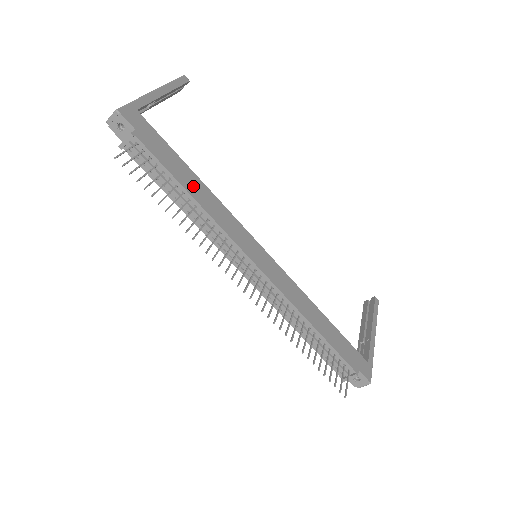
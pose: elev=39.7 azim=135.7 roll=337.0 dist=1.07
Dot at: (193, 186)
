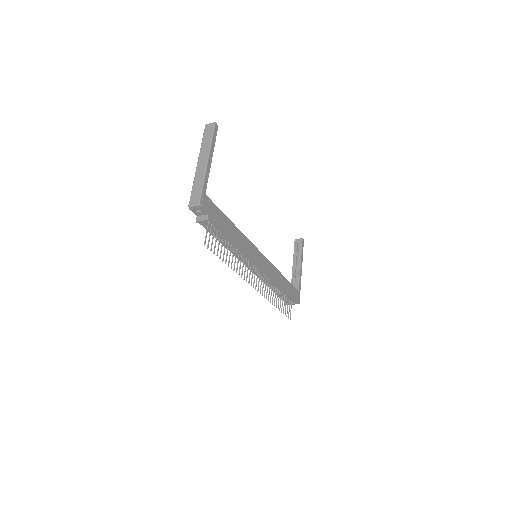
Dot at: (233, 234)
